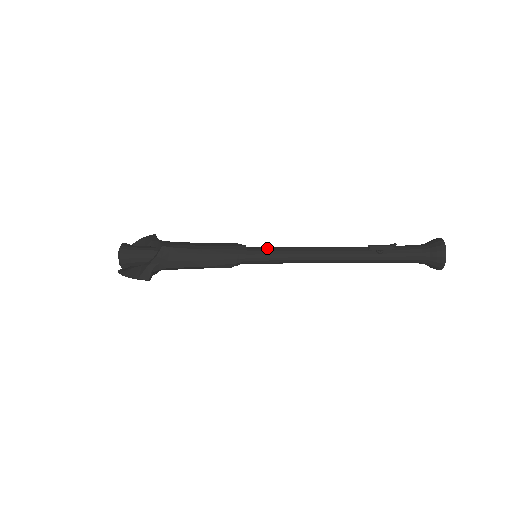
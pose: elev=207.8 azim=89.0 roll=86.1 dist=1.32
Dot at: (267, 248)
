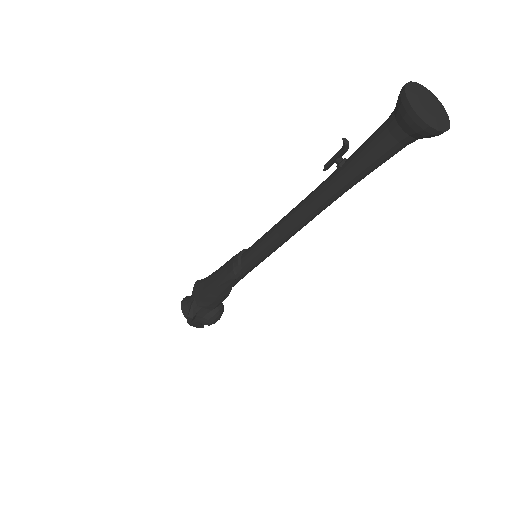
Dot at: occluded
